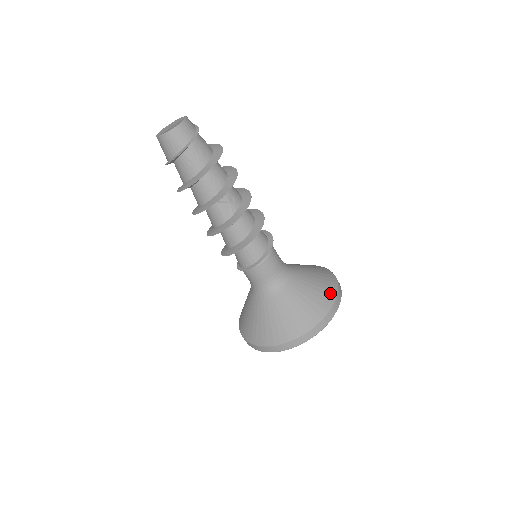
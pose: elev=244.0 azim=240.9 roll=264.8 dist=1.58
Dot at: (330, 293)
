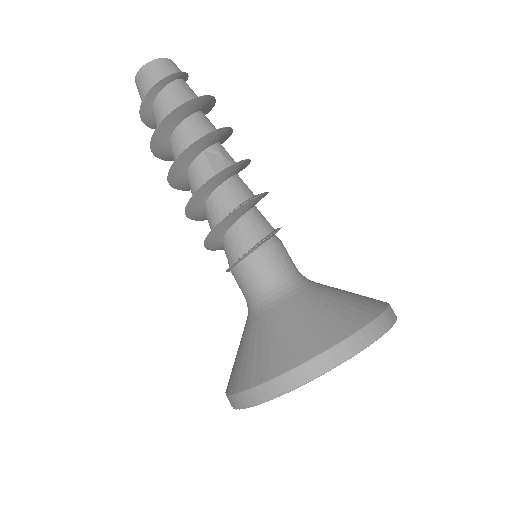
Dot at: (377, 300)
